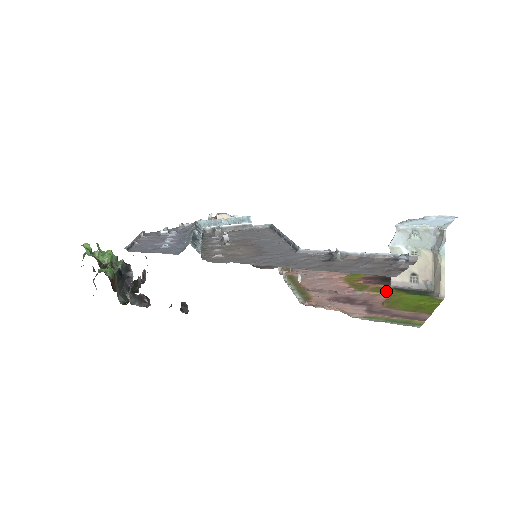
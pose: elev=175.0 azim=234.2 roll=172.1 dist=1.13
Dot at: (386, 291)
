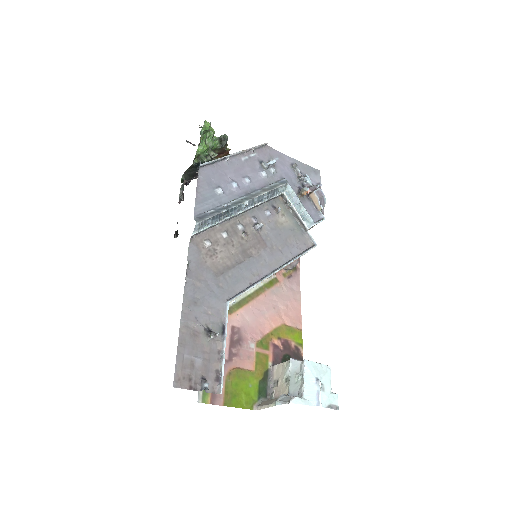
Dot at: (259, 365)
